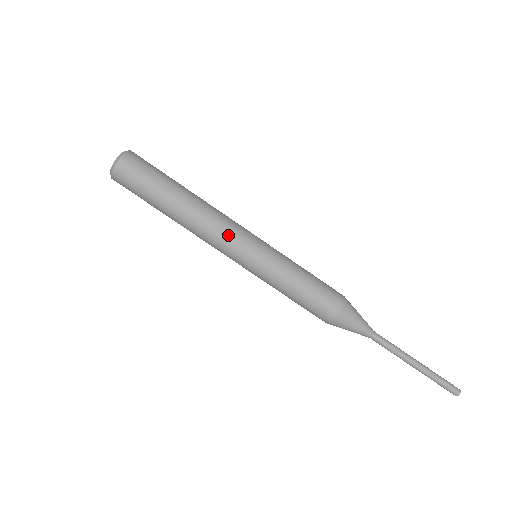
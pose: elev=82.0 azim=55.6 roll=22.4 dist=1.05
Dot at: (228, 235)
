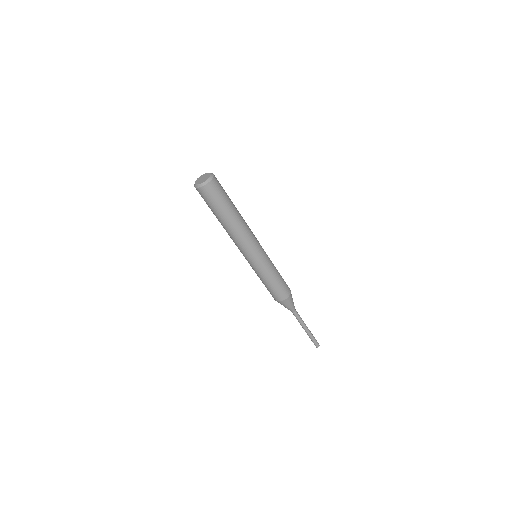
Dot at: (240, 248)
